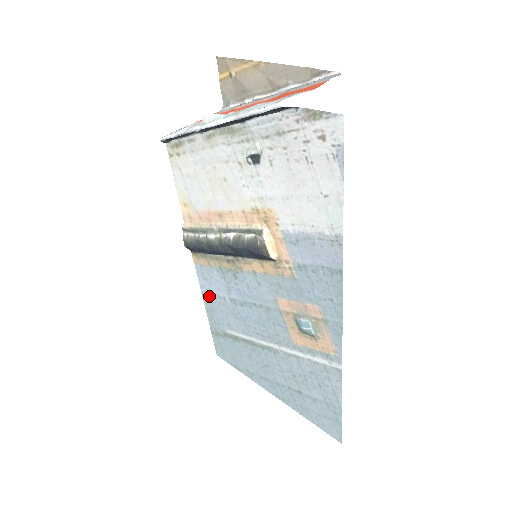
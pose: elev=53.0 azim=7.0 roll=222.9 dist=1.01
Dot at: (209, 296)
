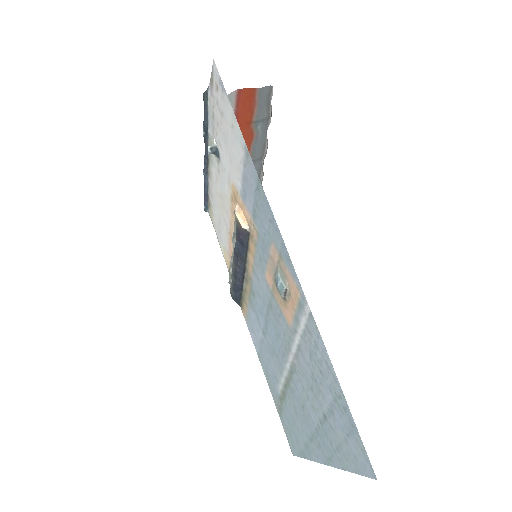
Dot at: (260, 353)
